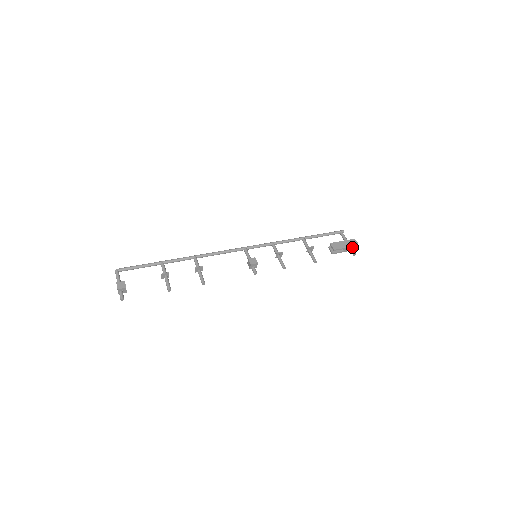
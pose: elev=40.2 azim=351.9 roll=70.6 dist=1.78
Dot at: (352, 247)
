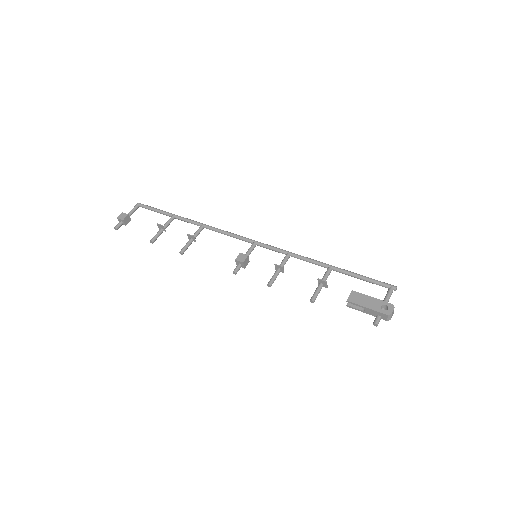
Dot at: (379, 313)
